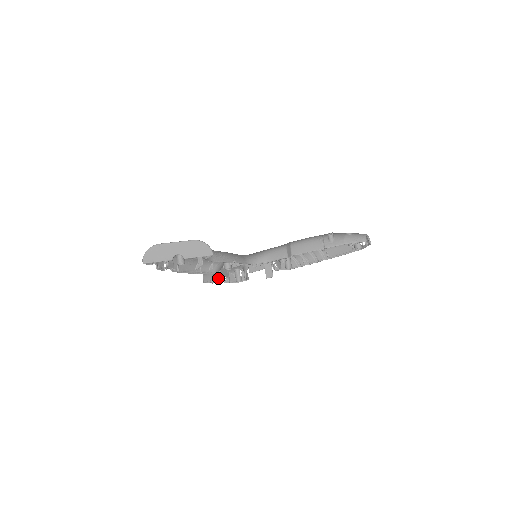
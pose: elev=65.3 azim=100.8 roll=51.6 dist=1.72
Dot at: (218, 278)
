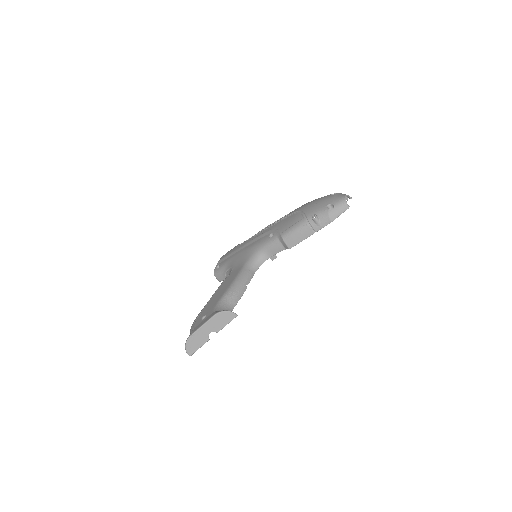
Dot at: occluded
